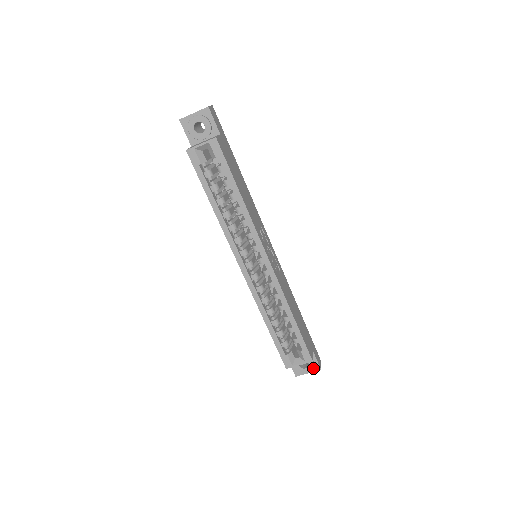
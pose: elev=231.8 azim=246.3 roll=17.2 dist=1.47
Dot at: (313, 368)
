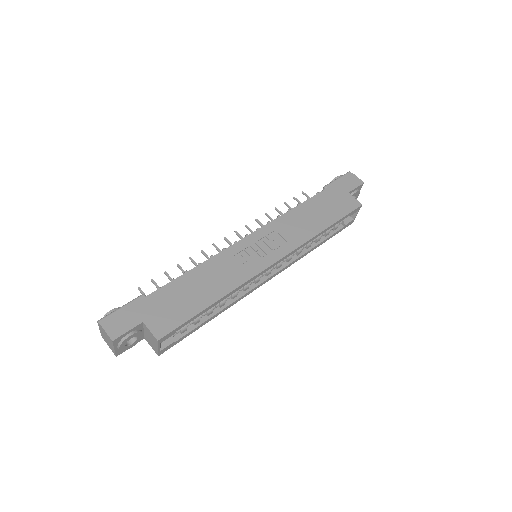
Dot at: (359, 190)
